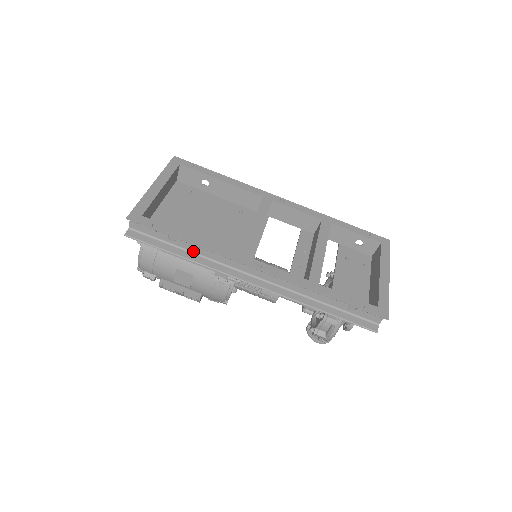
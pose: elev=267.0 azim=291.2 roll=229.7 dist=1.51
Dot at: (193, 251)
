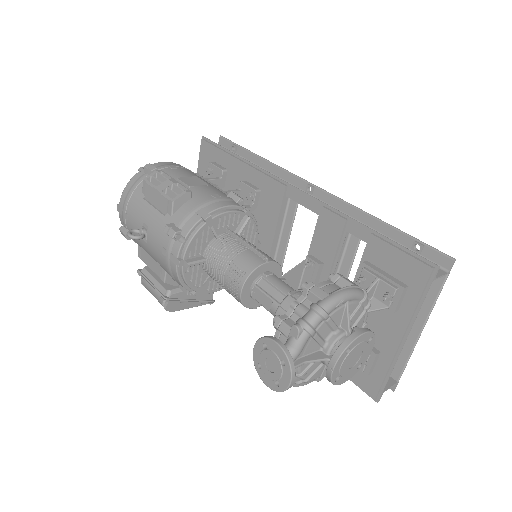
Dot at: occluded
